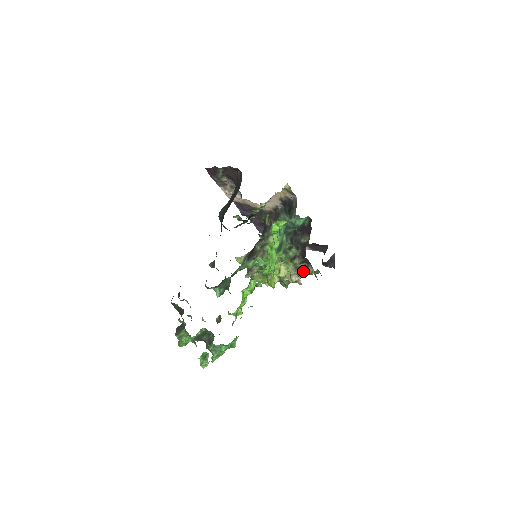
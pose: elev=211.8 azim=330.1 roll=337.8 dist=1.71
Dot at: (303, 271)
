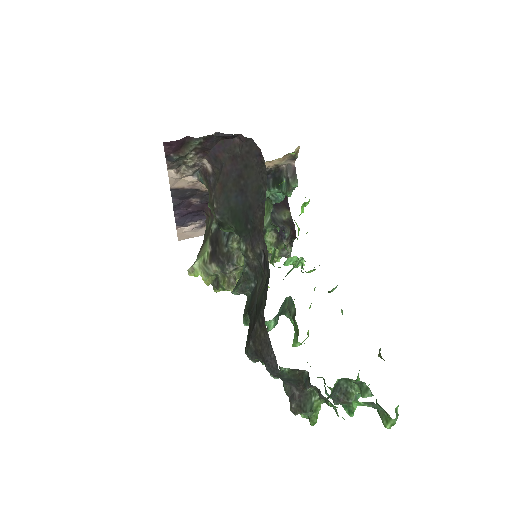
Dot at: (278, 255)
